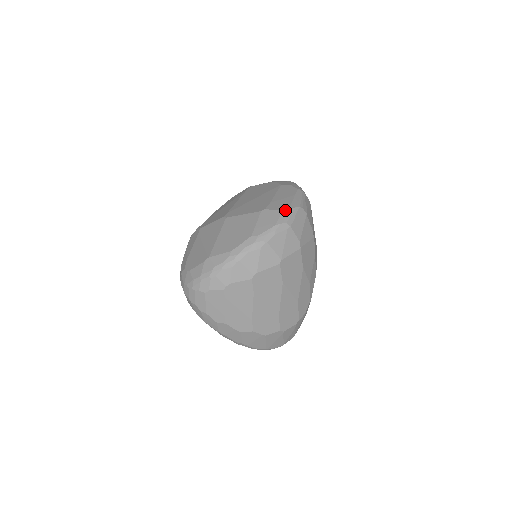
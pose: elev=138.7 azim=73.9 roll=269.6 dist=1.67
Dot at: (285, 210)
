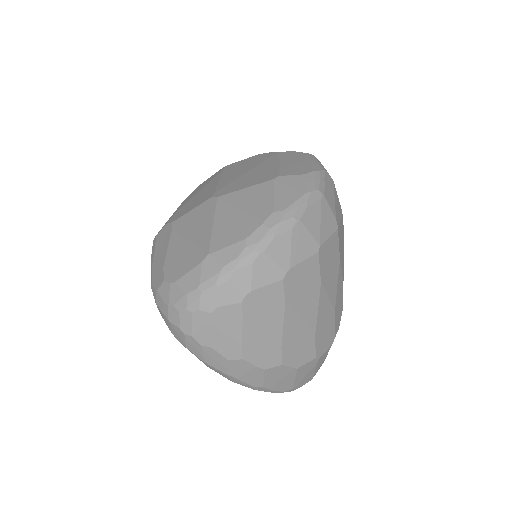
Dot at: (309, 174)
